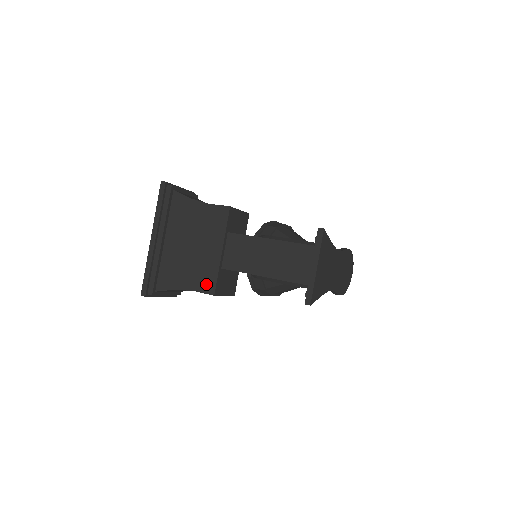
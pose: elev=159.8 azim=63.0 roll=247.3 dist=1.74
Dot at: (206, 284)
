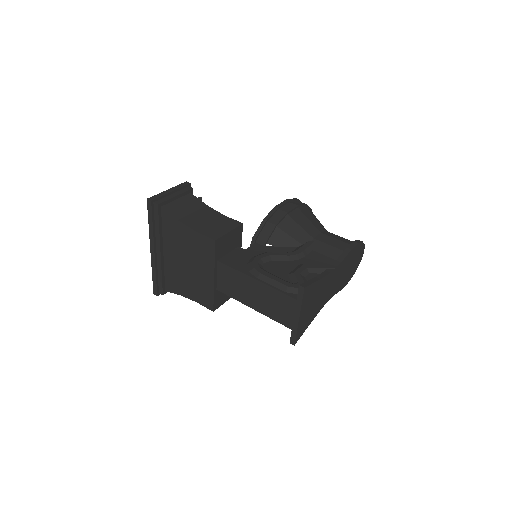
Dot at: (205, 300)
